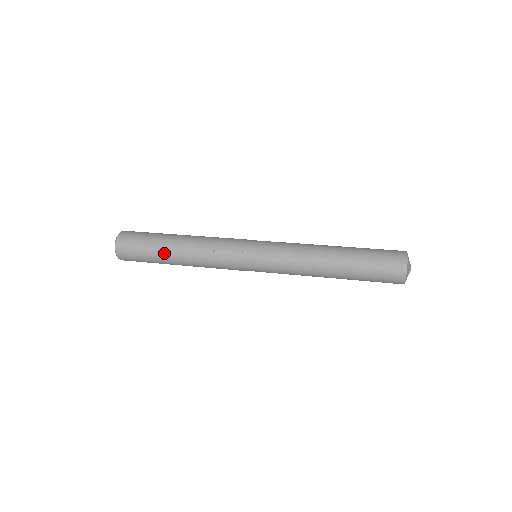
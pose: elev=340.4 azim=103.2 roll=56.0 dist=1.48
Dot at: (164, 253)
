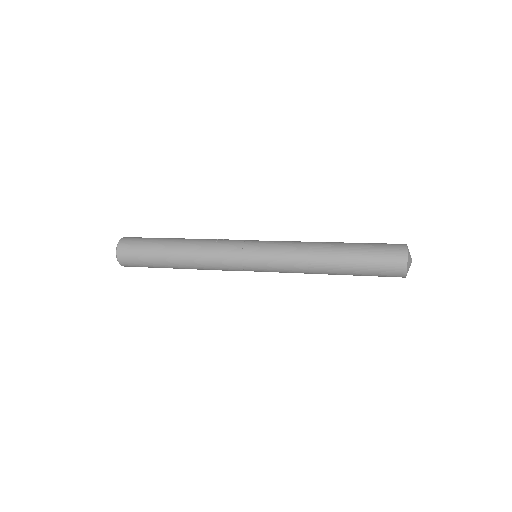
Dot at: (166, 244)
